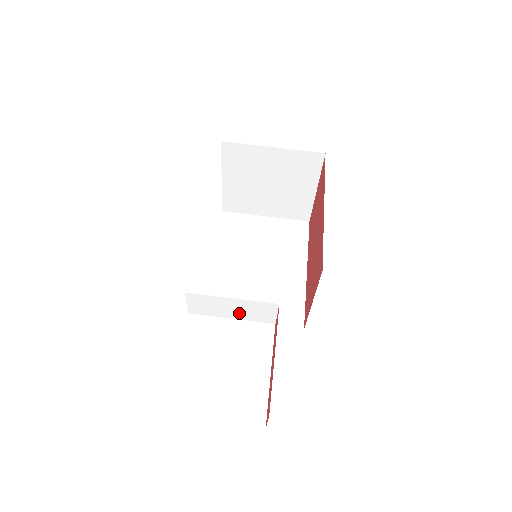
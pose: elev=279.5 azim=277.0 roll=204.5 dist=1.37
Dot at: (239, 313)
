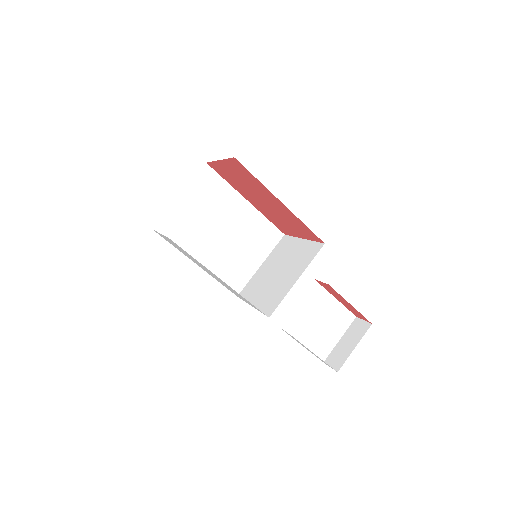
Dot at: occluded
